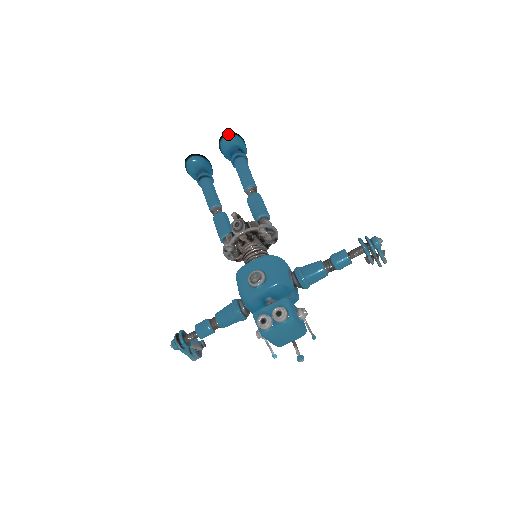
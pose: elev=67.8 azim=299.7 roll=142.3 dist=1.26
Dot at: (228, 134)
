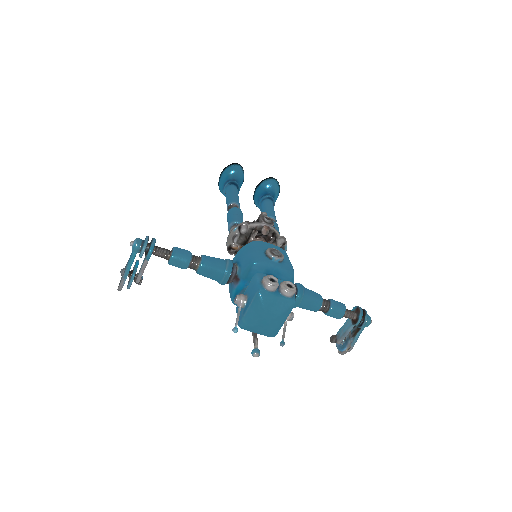
Dot at: (277, 181)
